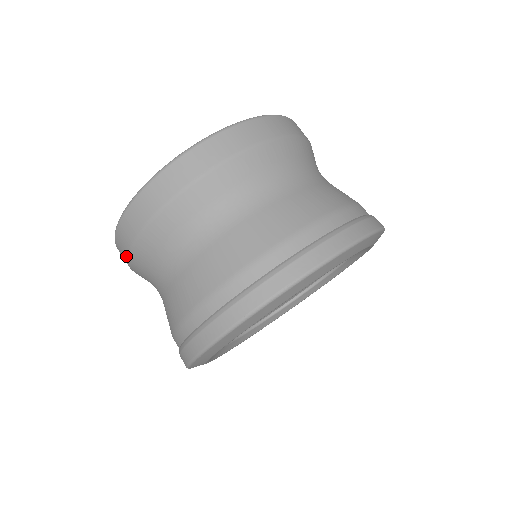
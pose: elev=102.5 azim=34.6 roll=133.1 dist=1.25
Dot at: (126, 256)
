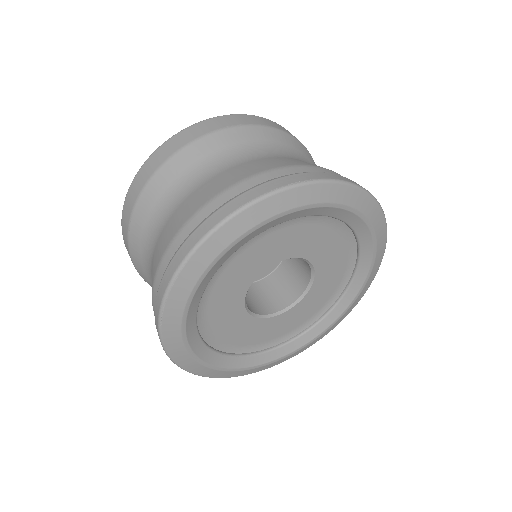
Dot at: (133, 204)
